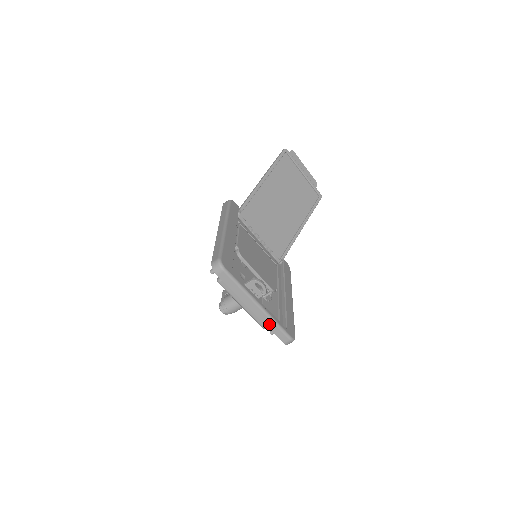
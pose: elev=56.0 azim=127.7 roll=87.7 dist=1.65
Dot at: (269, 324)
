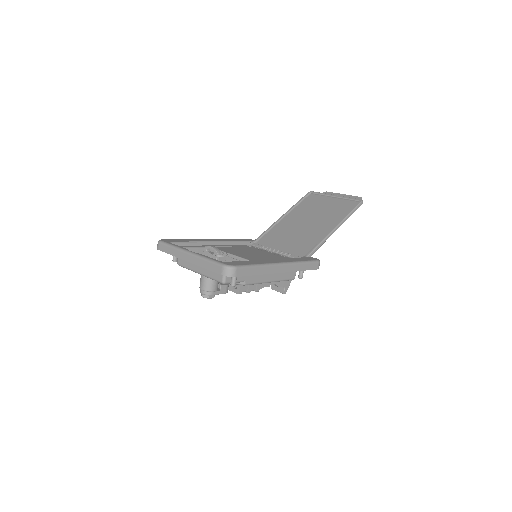
Dot at: (202, 264)
